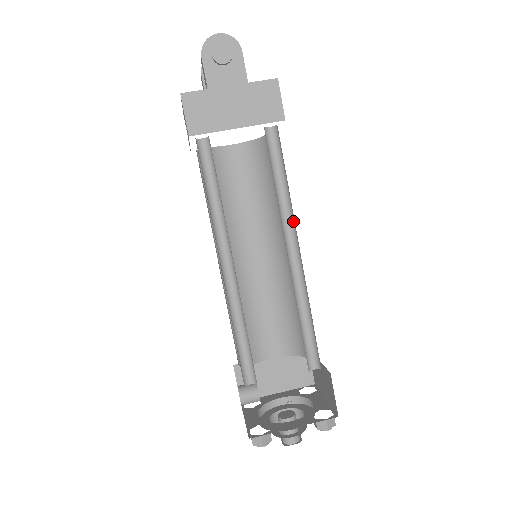
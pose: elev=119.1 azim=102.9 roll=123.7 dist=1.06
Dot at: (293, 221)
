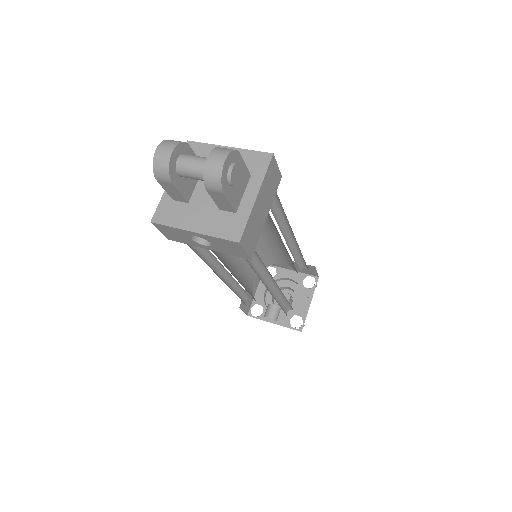
Dot at: (284, 222)
